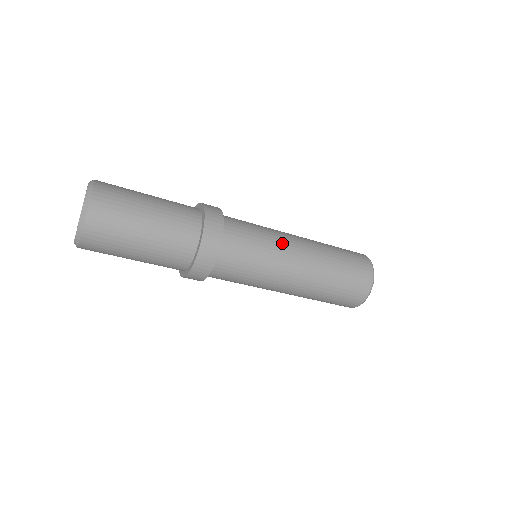
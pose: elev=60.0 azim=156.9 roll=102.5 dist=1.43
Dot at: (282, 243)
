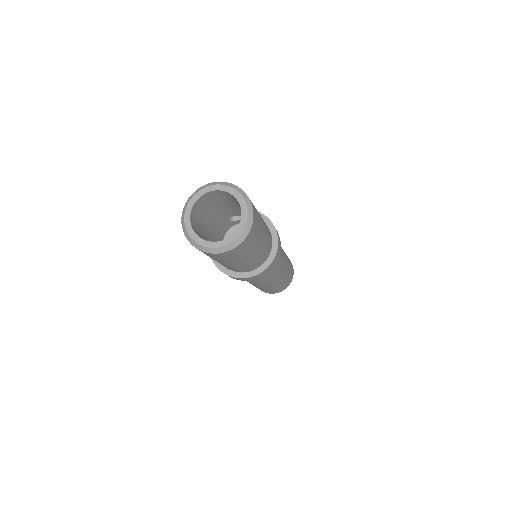
Dot at: occluded
